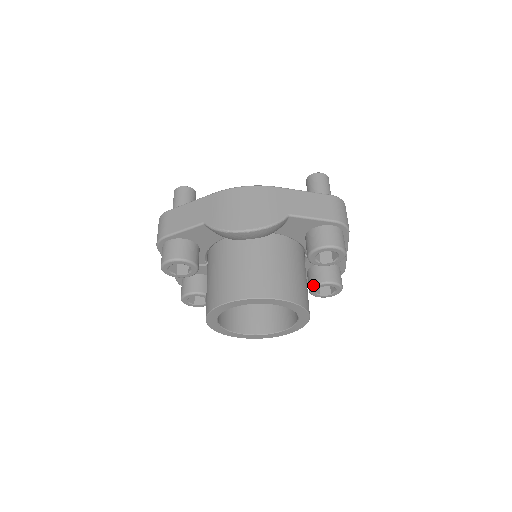
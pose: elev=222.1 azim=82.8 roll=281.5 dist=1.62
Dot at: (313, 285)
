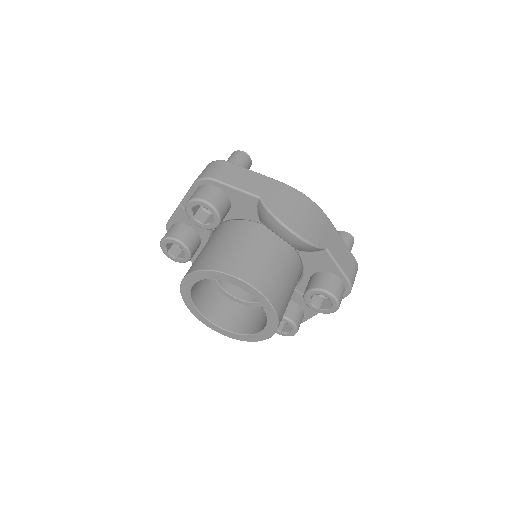
Dot at: occluded
